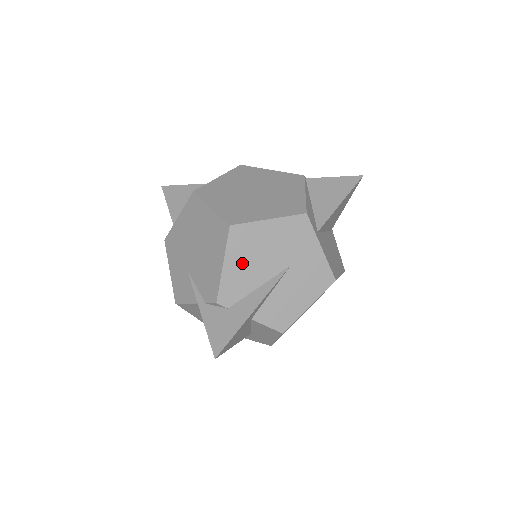
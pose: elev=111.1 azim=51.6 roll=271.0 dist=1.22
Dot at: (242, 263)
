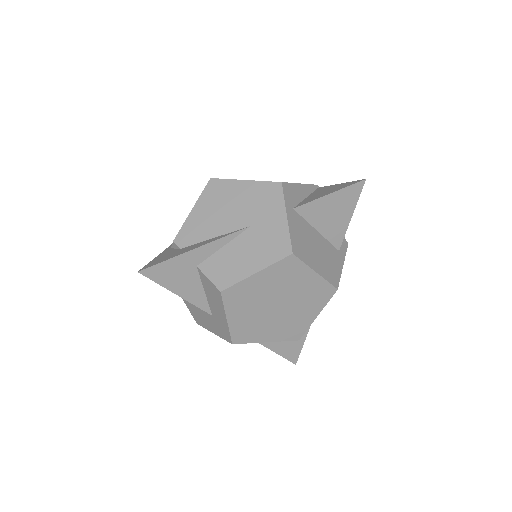
Dot at: (208, 212)
